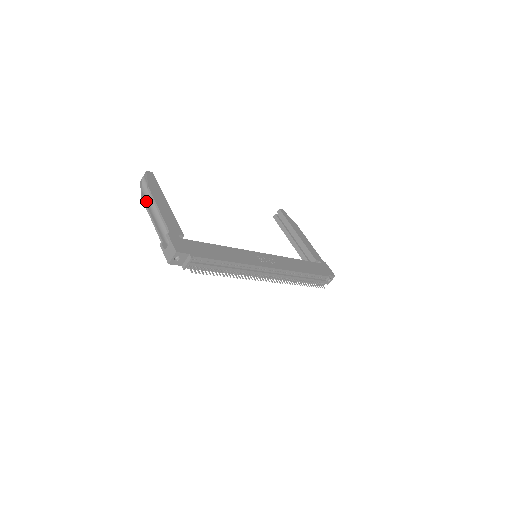
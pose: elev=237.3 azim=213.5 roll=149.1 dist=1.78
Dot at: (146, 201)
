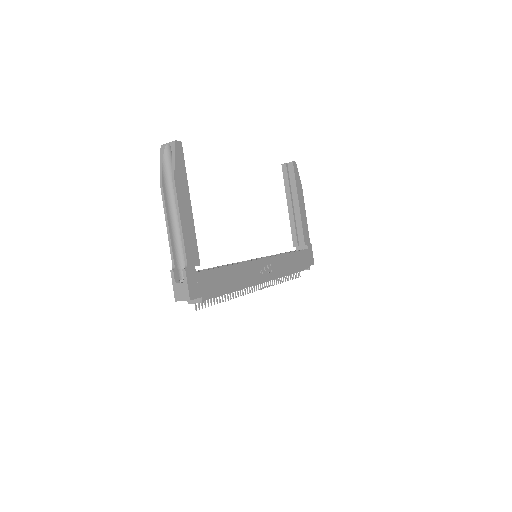
Dot at: (165, 190)
